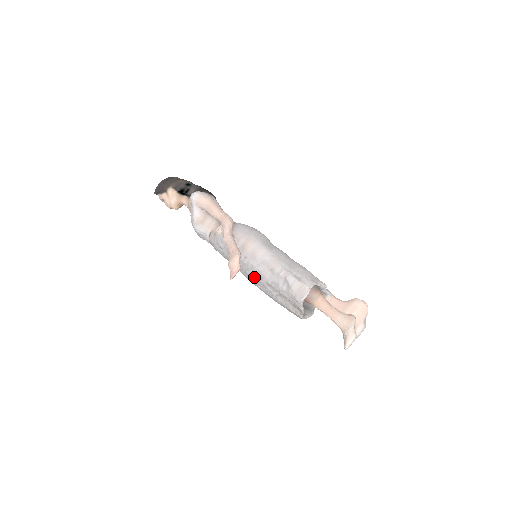
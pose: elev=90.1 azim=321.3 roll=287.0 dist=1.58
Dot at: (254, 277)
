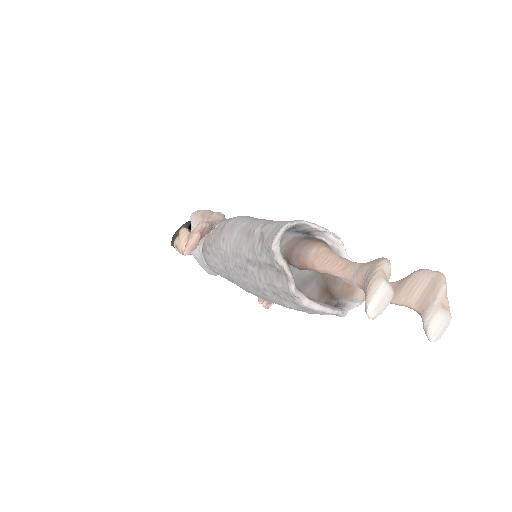
Dot at: (236, 265)
